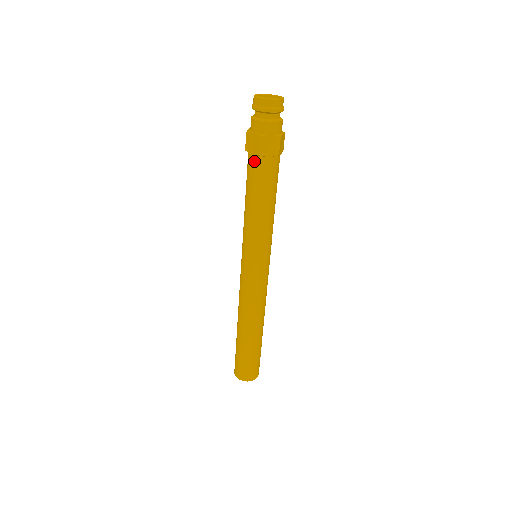
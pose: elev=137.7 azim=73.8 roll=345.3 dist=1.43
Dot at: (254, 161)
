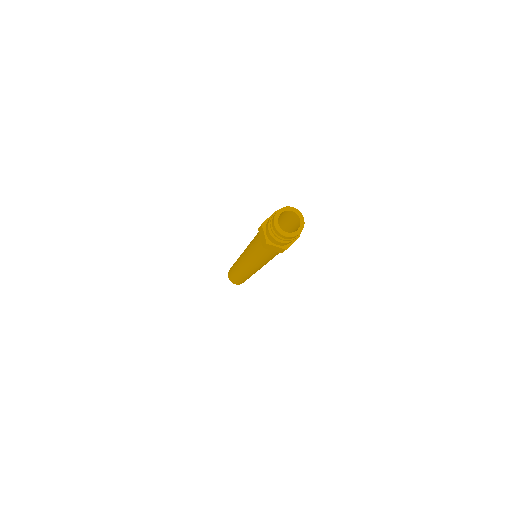
Dot at: occluded
